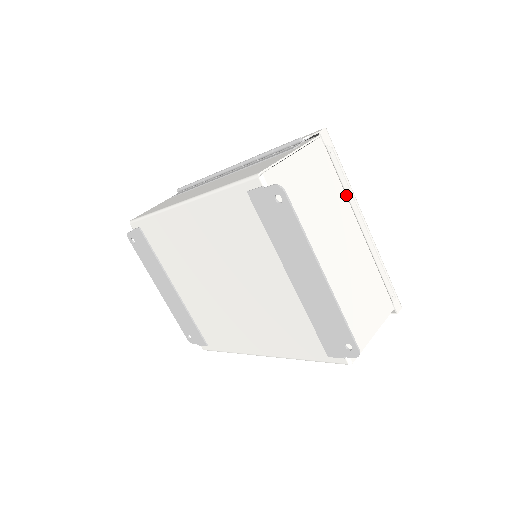
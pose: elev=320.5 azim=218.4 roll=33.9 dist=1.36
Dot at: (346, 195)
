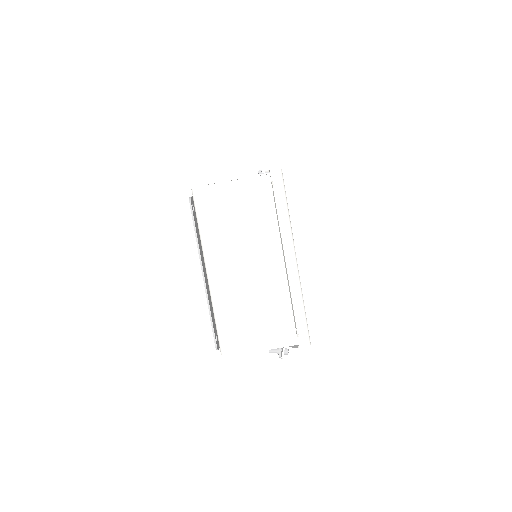
Dot at: (279, 227)
